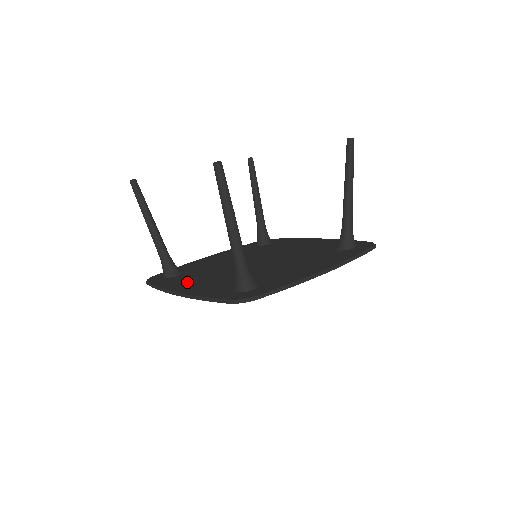
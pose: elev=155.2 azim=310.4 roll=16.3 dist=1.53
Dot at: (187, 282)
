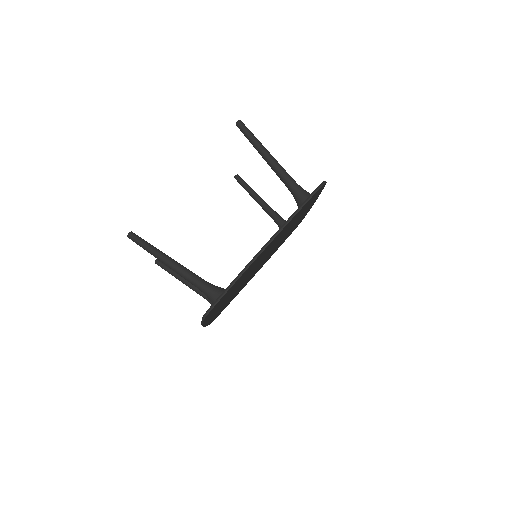
Dot at: occluded
